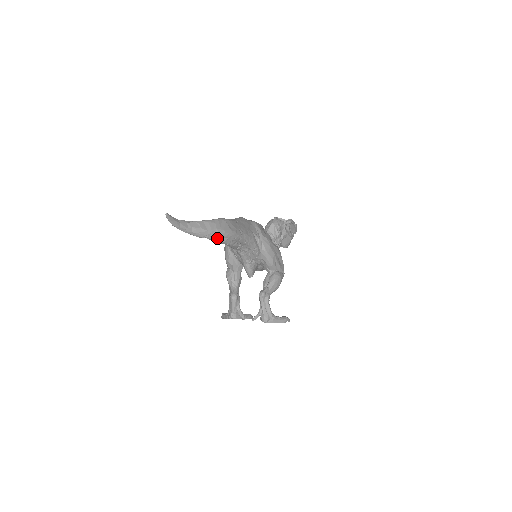
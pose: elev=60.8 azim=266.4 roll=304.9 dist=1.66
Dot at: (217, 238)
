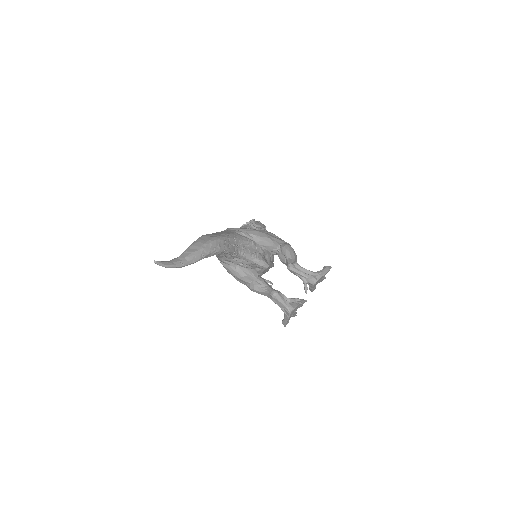
Dot at: (211, 250)
